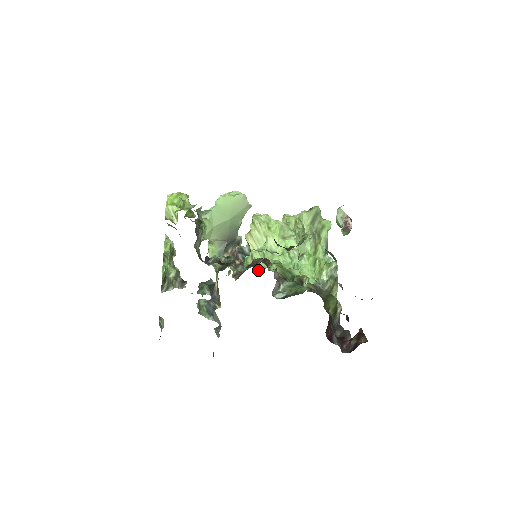
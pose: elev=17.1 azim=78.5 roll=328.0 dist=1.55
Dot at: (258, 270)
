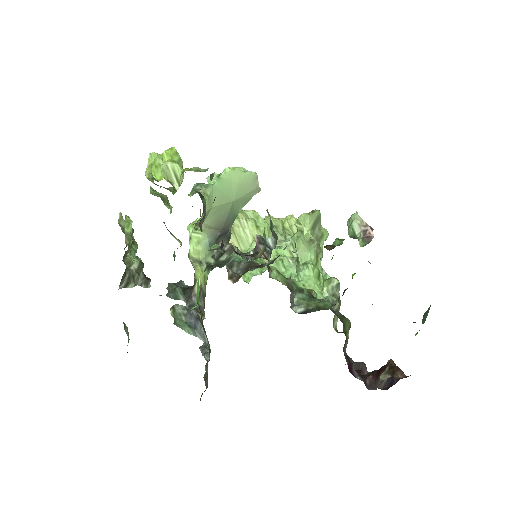
Dot at: (242, 277)
